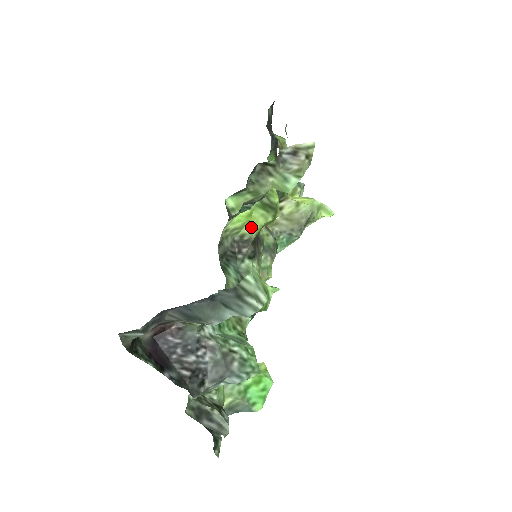
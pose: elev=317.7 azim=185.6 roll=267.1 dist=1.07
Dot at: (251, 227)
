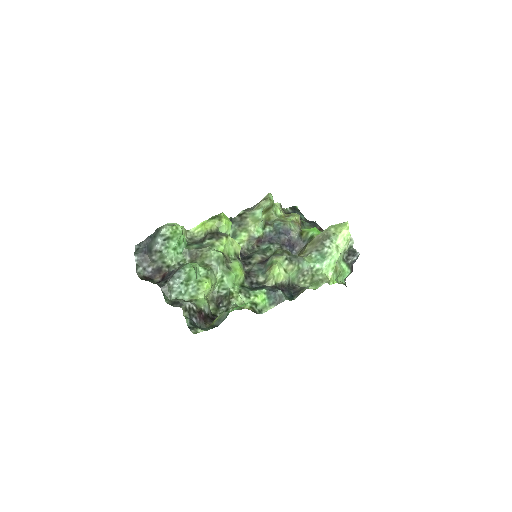
Dot at: (206, 228)
